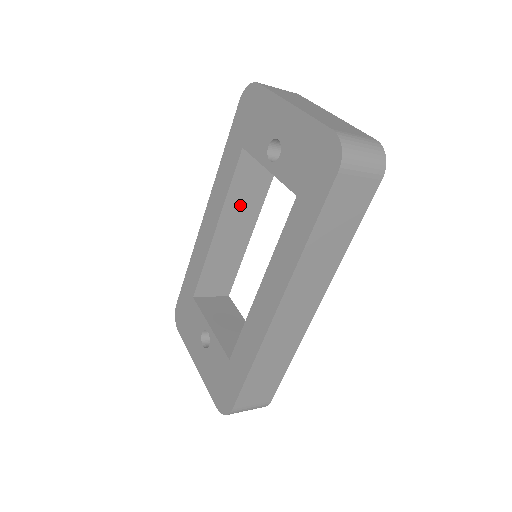
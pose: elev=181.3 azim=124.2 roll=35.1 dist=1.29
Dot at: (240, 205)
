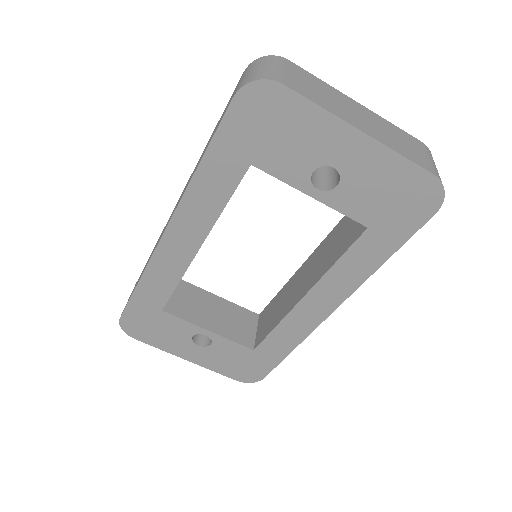
Dot at: occluded
